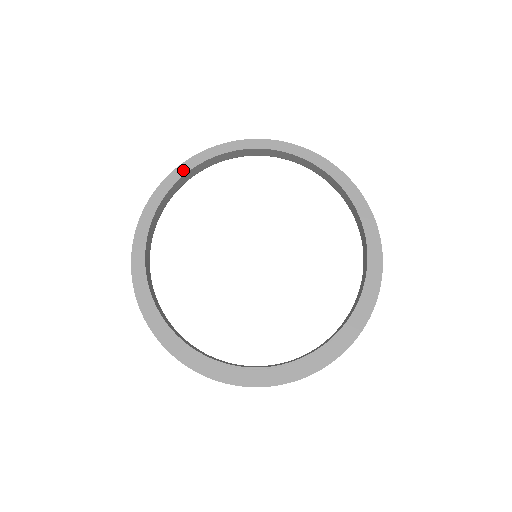
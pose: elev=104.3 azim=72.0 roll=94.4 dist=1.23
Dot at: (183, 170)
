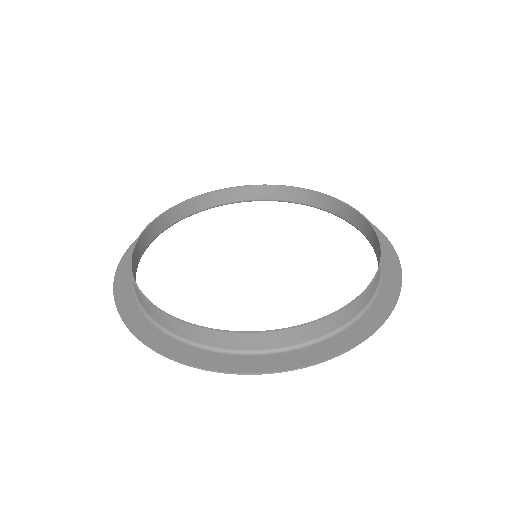
Dot at: occluded
